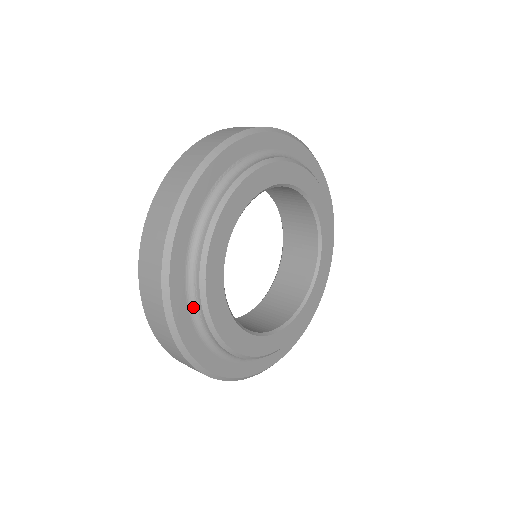
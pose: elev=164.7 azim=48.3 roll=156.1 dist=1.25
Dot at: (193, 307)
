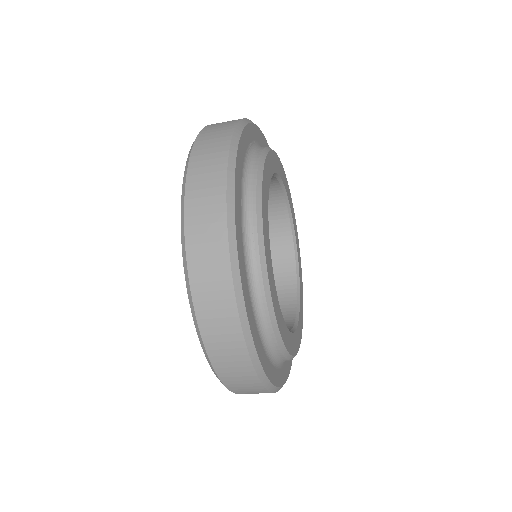
Dot at: (248, 263)
